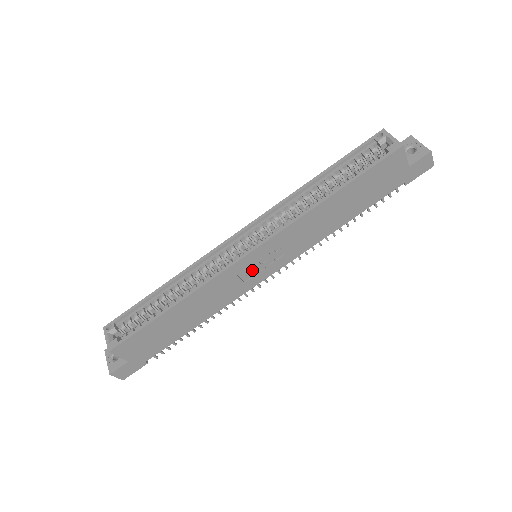
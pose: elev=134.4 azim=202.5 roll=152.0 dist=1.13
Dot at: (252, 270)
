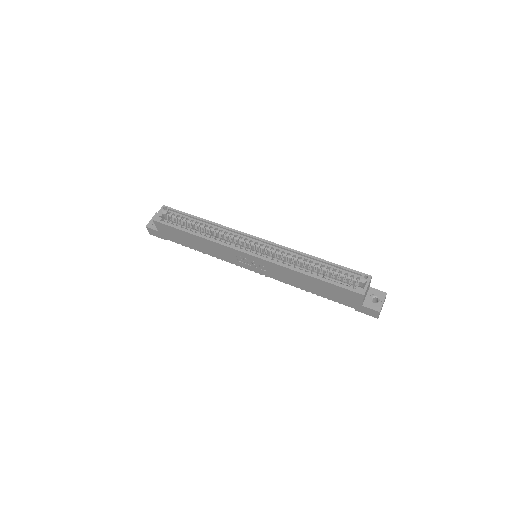
Dot at: (245, 260)
